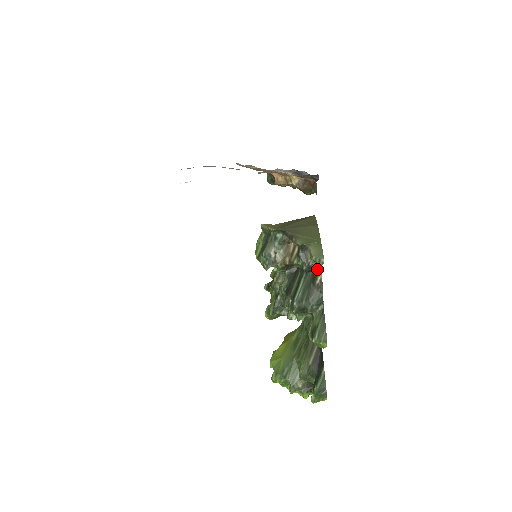
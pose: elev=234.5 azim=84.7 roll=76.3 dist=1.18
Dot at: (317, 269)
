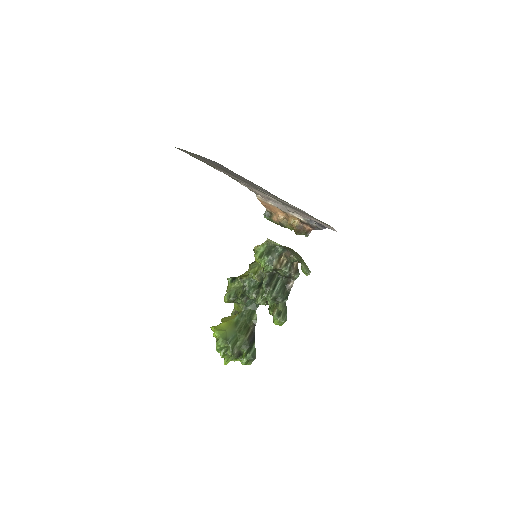
Dot at: (293, 278)
